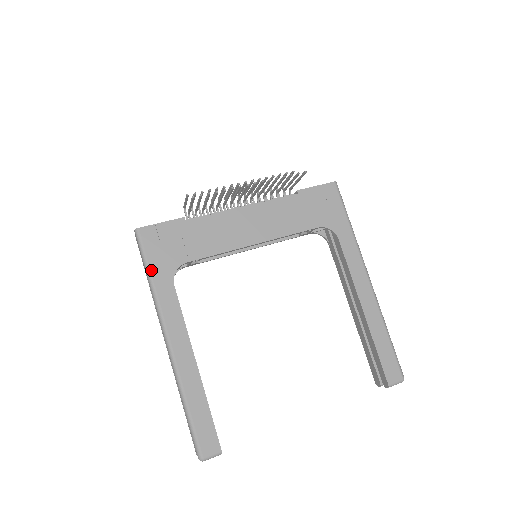
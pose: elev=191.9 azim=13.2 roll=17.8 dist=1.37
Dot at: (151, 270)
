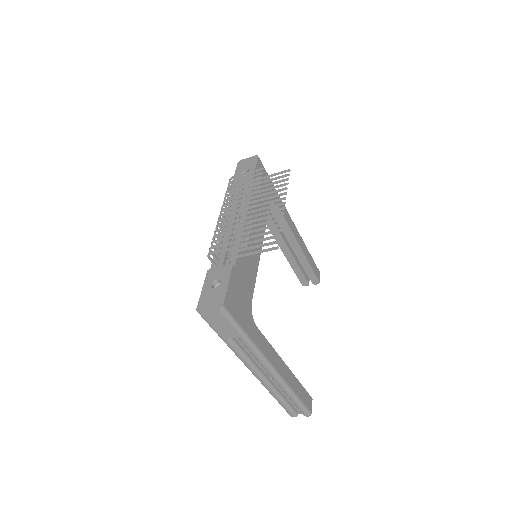
Dot at: (245, 331)
